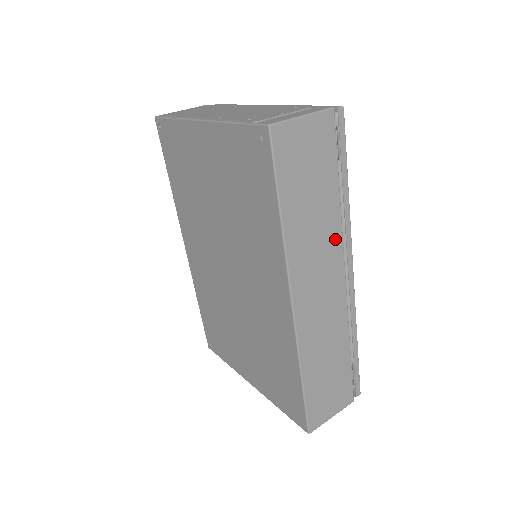
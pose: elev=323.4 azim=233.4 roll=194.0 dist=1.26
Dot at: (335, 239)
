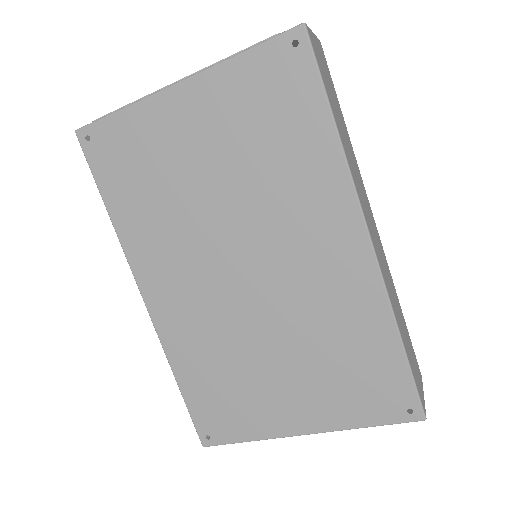
Dot at: (359, 173)
